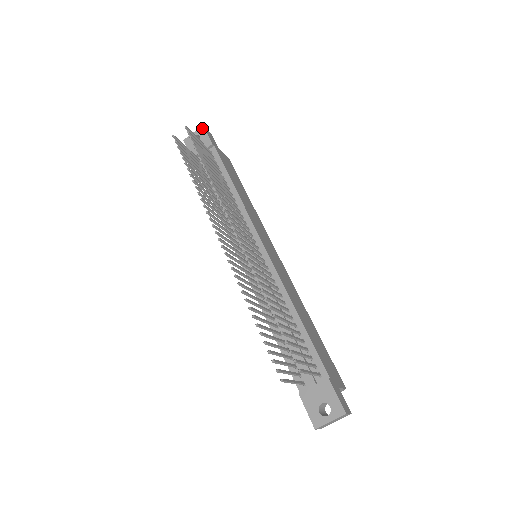
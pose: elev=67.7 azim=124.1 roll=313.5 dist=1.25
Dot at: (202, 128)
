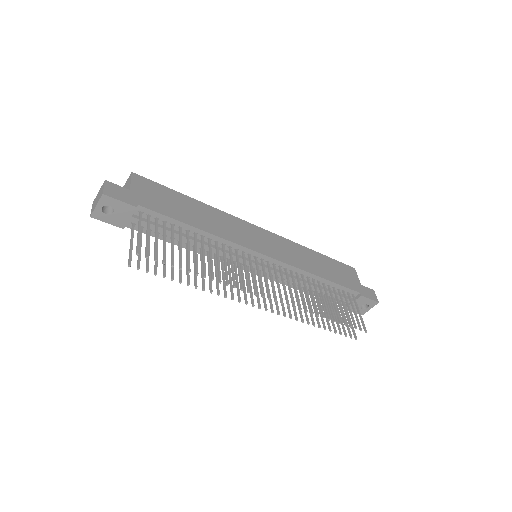
Dot at: (104, 197)
